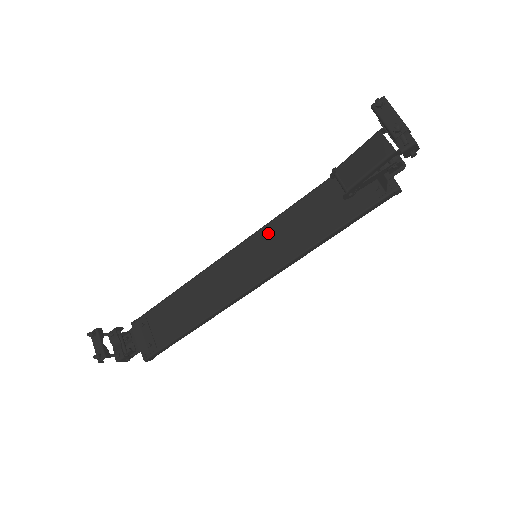
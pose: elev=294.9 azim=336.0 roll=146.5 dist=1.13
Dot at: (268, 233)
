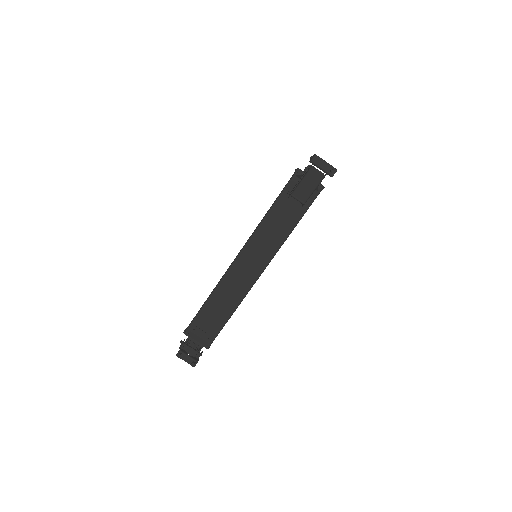
Dot at: (256, 240)
